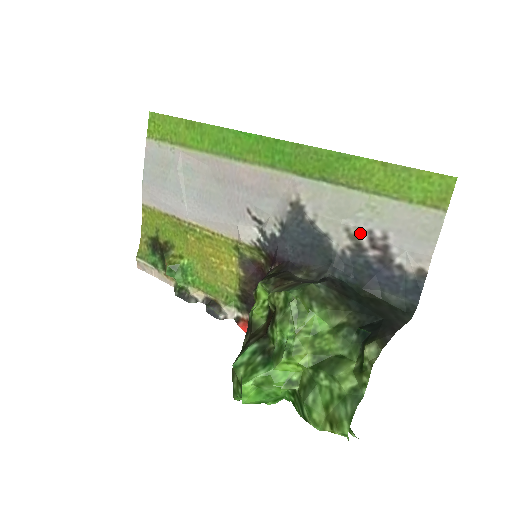
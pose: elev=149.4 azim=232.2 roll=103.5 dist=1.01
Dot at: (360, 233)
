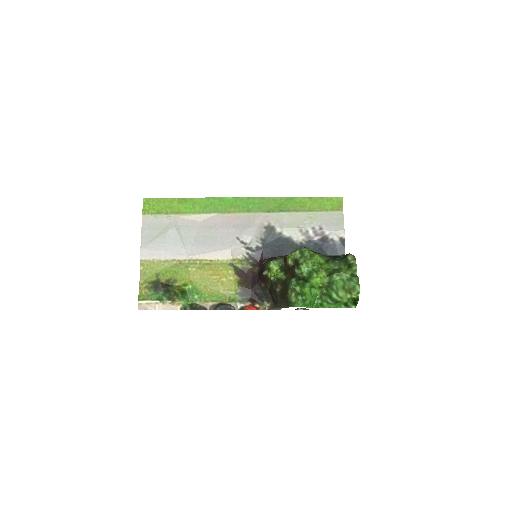
Dot at: (308, 230)
